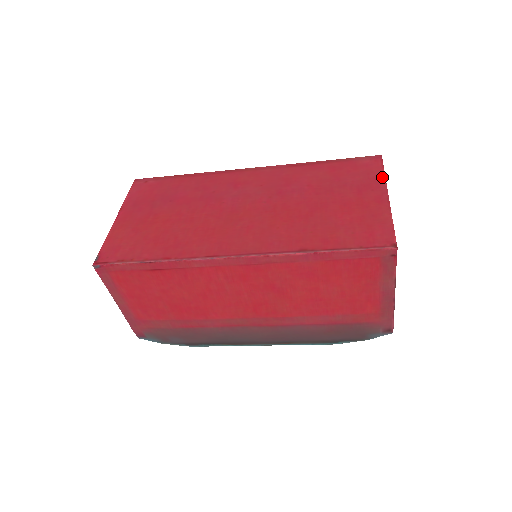
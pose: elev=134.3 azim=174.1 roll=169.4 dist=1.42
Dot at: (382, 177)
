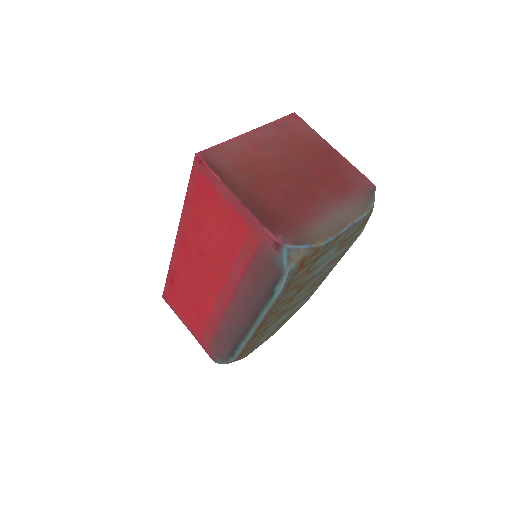
Dot at: (268, 125)
